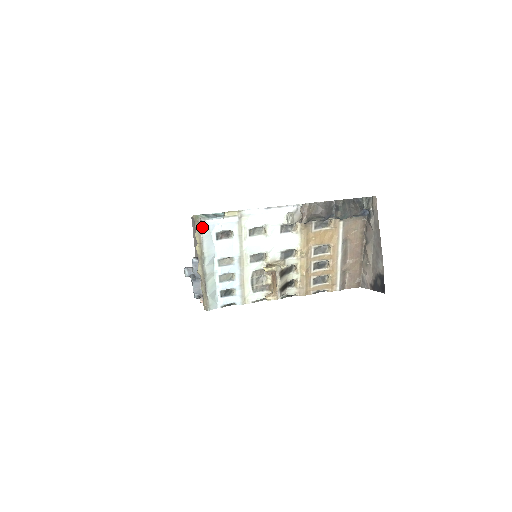
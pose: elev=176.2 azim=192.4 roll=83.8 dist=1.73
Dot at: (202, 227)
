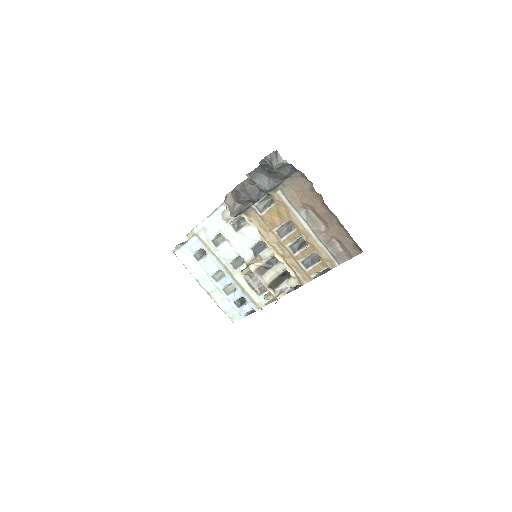
Dot at: (177, 257)
